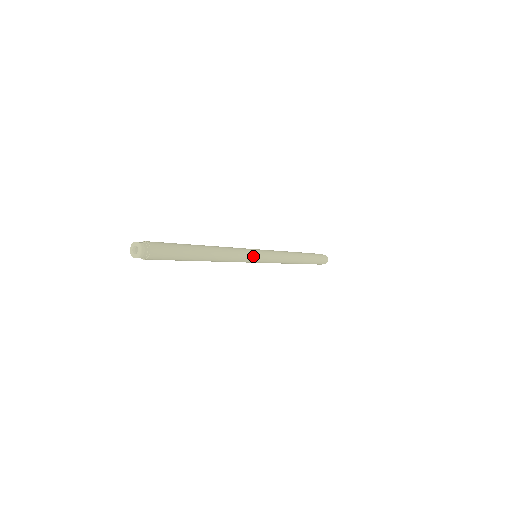
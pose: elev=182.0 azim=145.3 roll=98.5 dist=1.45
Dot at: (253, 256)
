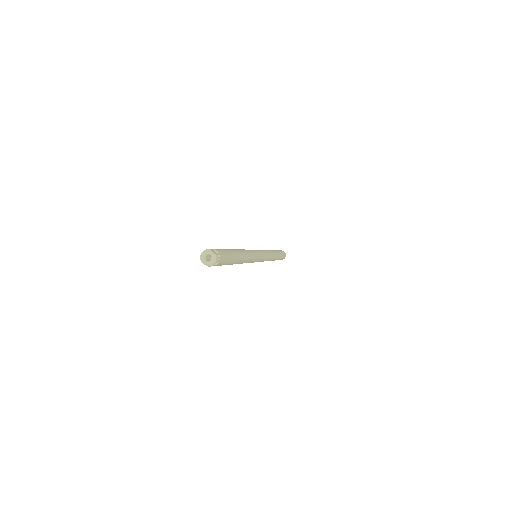
Dot at: (257, 260)
